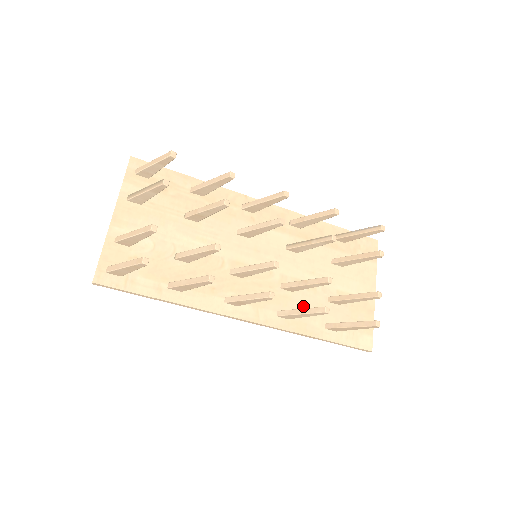
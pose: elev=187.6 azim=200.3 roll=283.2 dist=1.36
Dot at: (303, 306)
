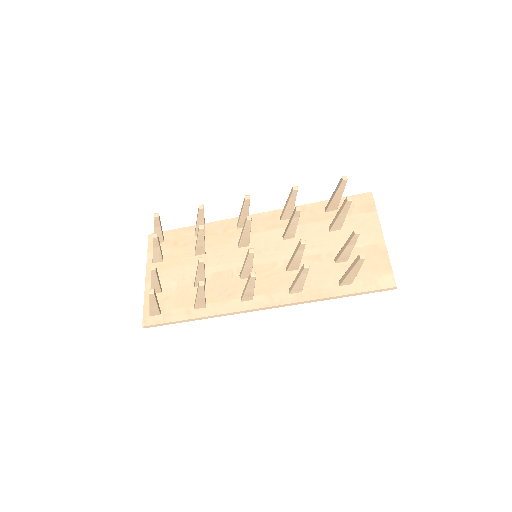
Dot at: (312, 276)
